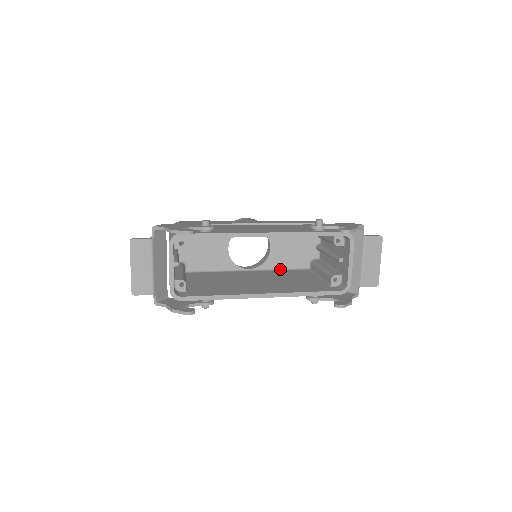
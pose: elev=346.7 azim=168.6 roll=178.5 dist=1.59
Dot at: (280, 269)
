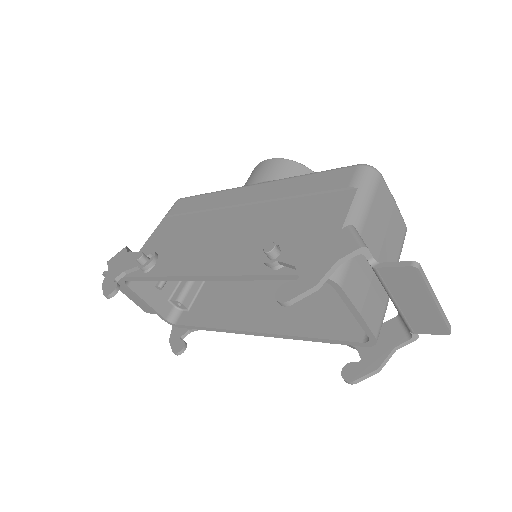
Dot at: occluded
